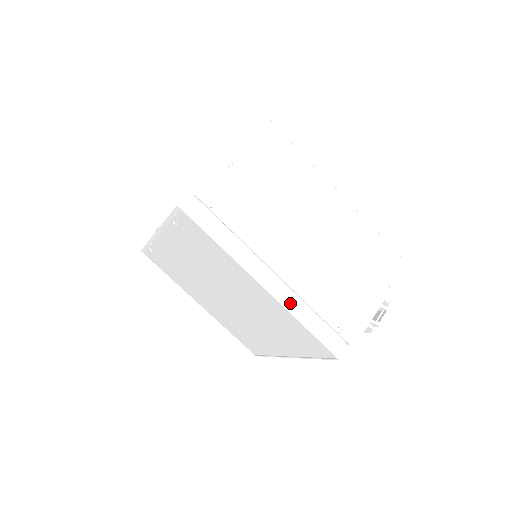
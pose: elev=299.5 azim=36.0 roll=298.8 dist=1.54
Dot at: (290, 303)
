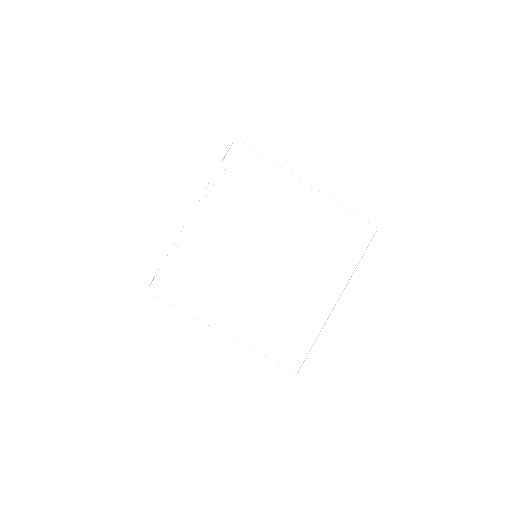
Dot at: occluded
